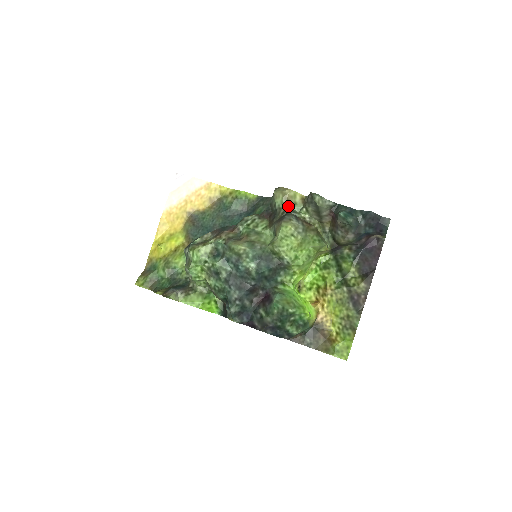
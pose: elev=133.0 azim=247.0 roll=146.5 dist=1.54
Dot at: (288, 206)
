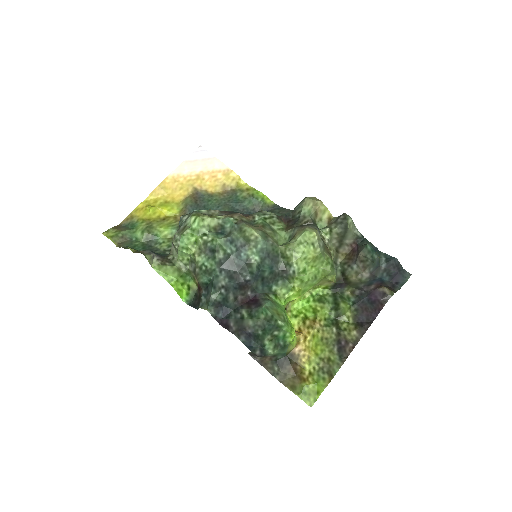
Dot at: (313, 218)
